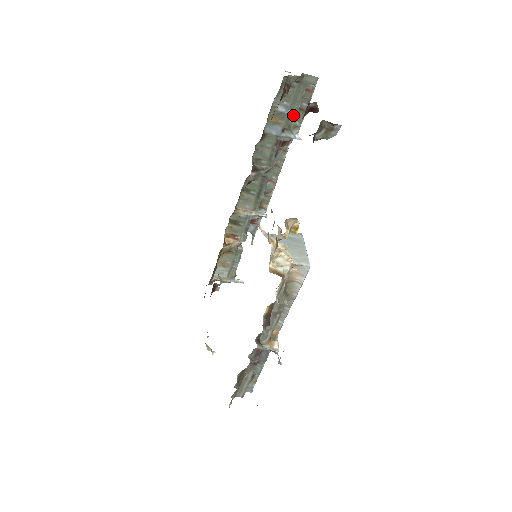
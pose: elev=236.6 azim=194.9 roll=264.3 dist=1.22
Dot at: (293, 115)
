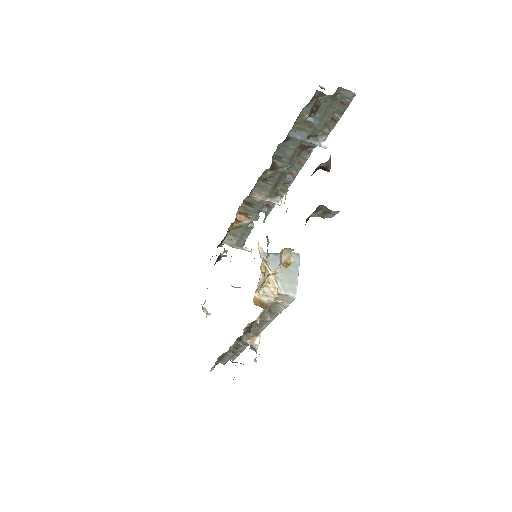
Dot at: (321, 126)
